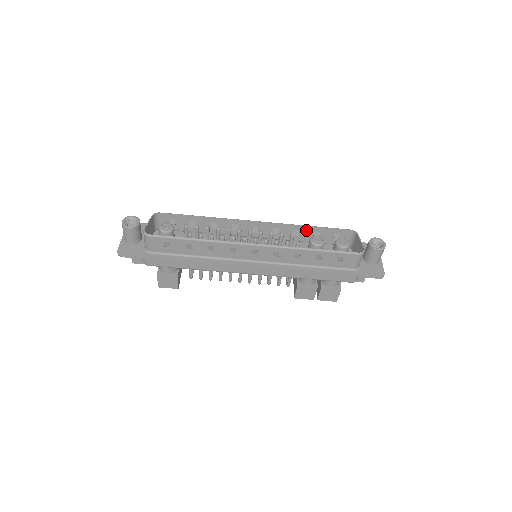
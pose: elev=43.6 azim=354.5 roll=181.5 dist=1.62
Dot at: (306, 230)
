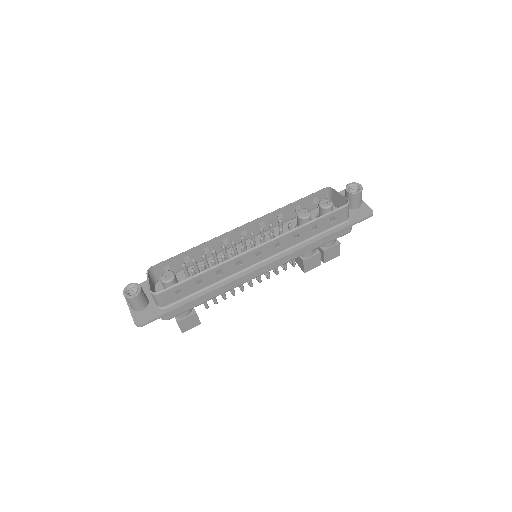
Dot at: (287, 209)
